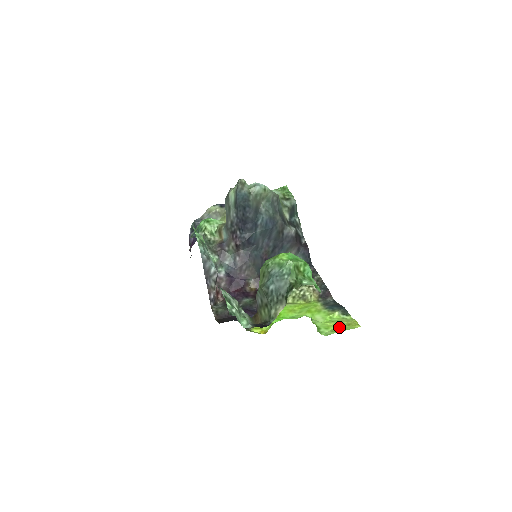
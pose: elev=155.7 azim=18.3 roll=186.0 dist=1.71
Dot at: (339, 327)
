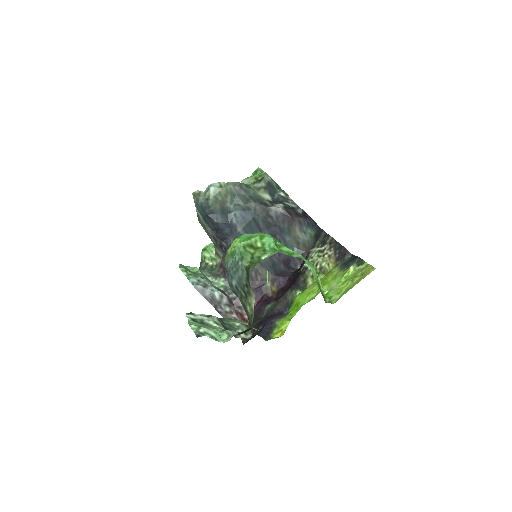
Dot at: (352, 283)
